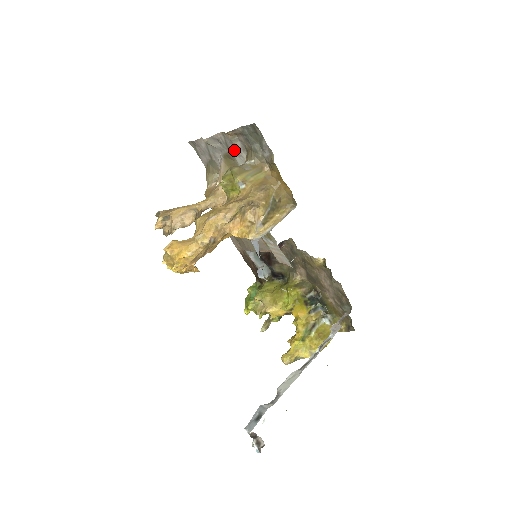
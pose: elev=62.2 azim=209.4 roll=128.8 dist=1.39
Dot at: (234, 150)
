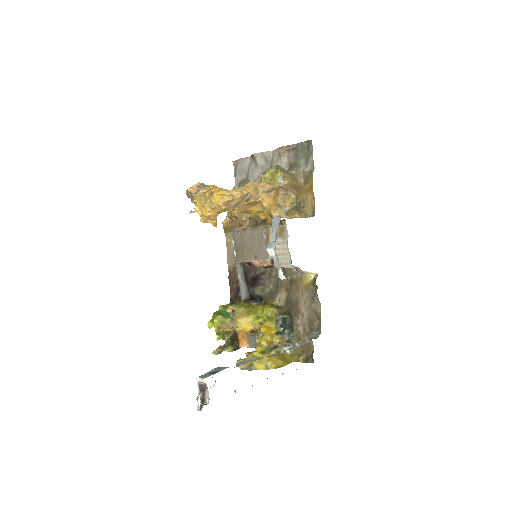
Dot at: occluded
